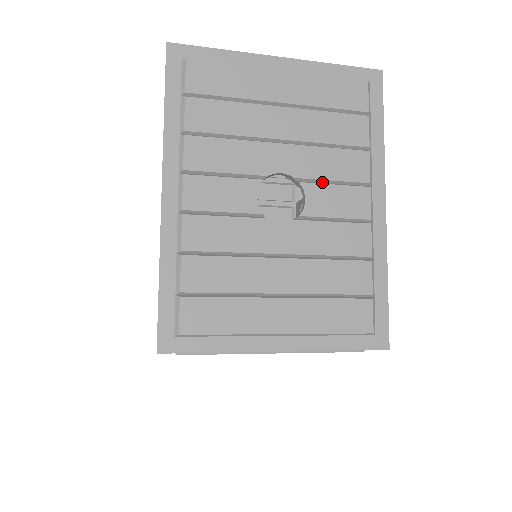
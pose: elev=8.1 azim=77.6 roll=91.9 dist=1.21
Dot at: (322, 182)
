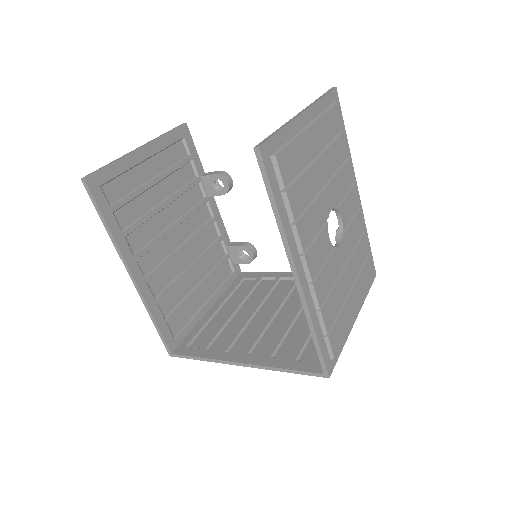
Dot at: (341, 199)
